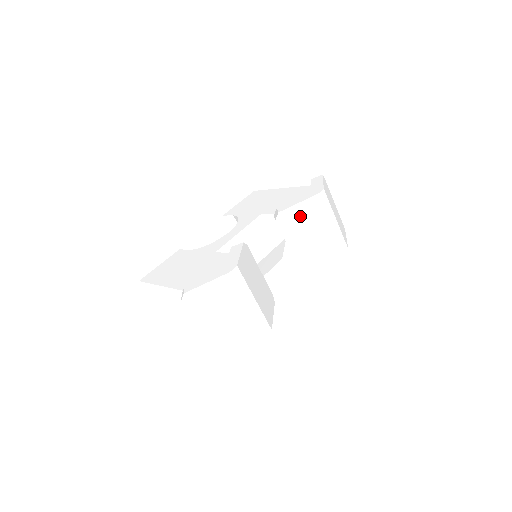
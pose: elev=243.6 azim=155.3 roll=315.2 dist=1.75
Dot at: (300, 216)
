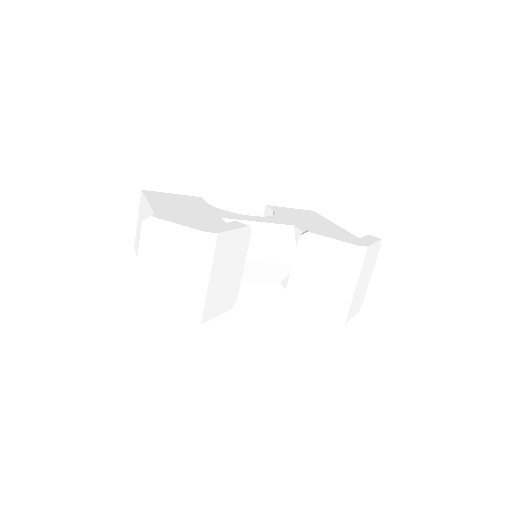
Dot at: (324, 252)
